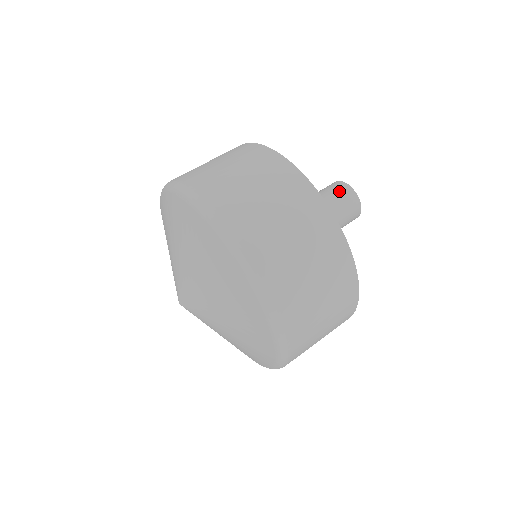
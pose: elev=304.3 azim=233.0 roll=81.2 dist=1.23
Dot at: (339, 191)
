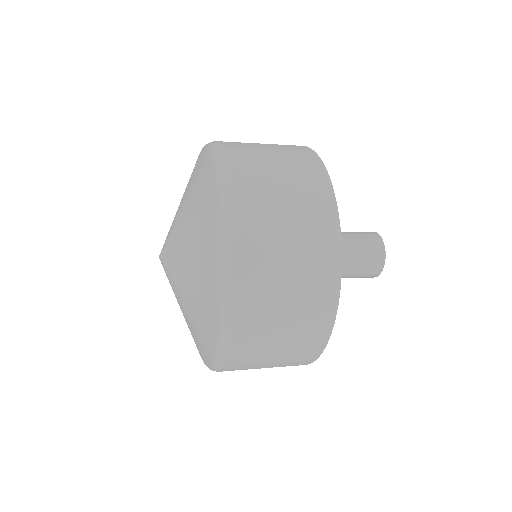
Dot at: occluded
